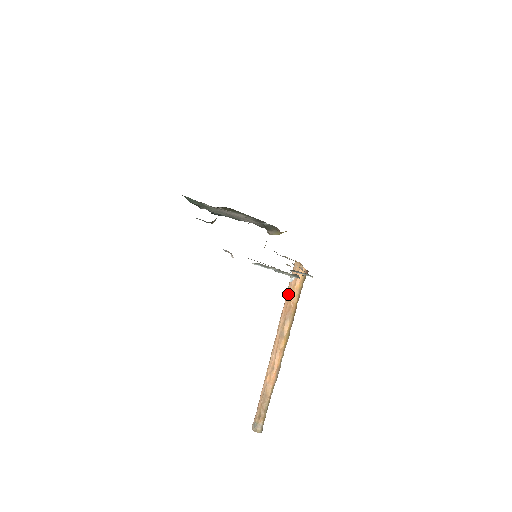
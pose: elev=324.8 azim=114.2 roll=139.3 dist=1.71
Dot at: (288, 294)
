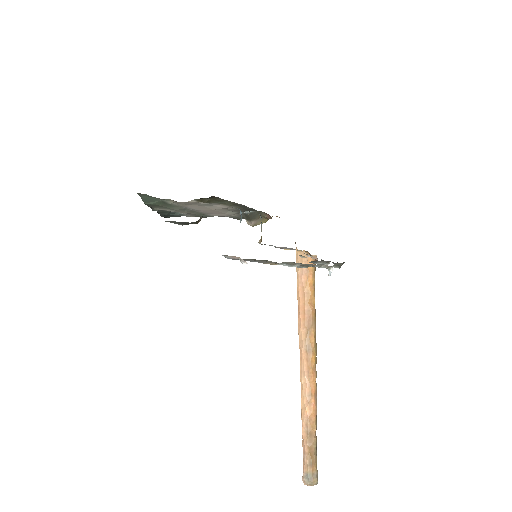
Dot at: (301, 295)
